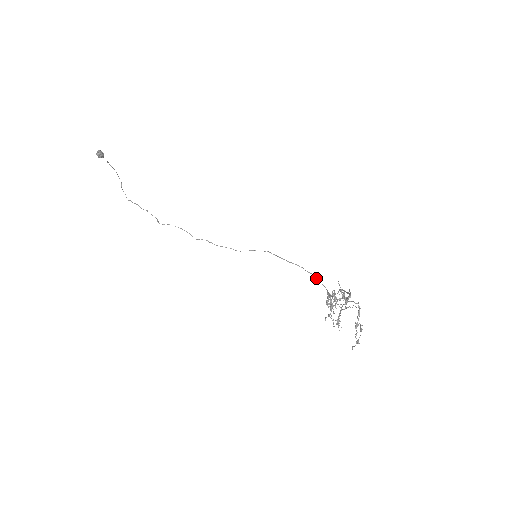
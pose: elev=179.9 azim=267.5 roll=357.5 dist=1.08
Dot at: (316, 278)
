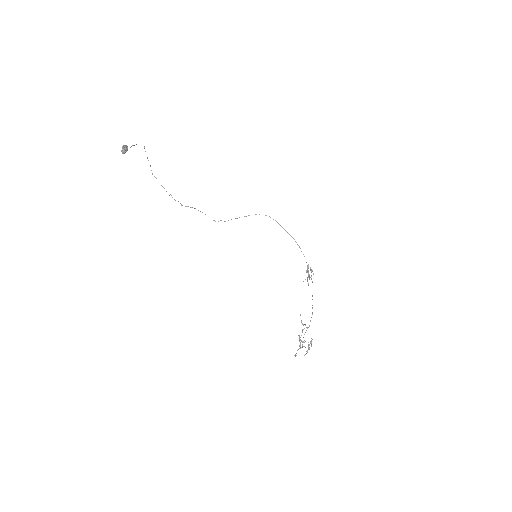
Dot at: occluded
